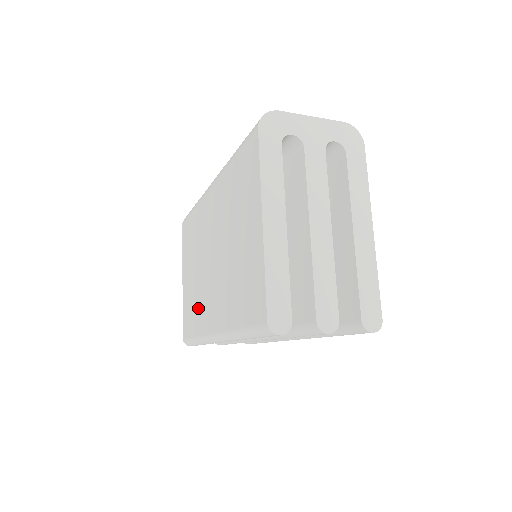
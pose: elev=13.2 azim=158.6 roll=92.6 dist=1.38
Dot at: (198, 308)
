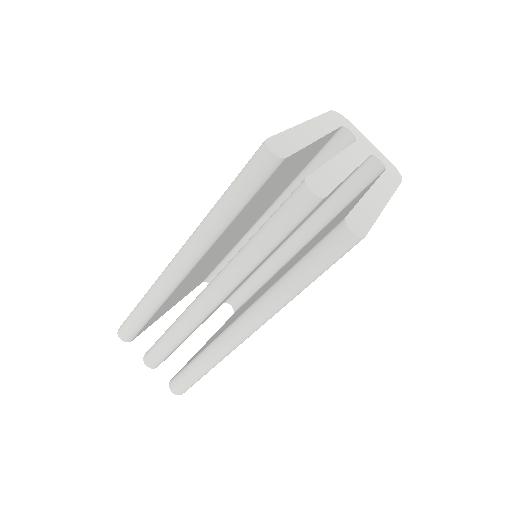
Dot at: occluded
